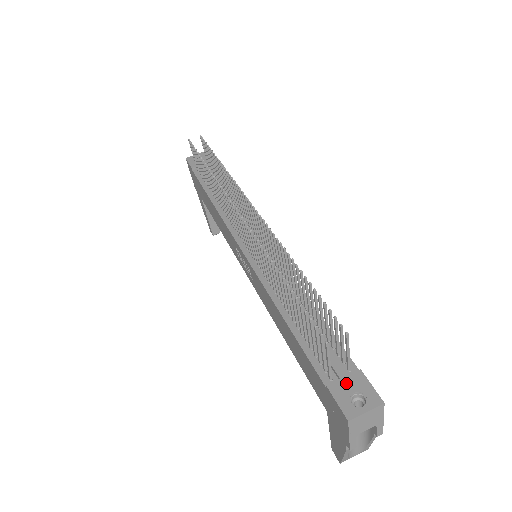
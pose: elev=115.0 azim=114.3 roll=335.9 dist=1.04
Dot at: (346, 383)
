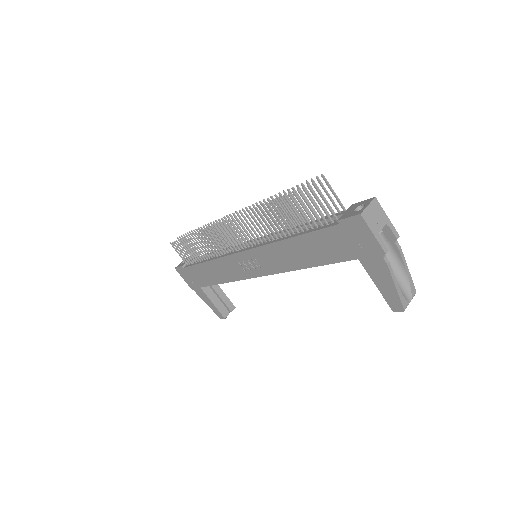
Dot at: (348, 212)
